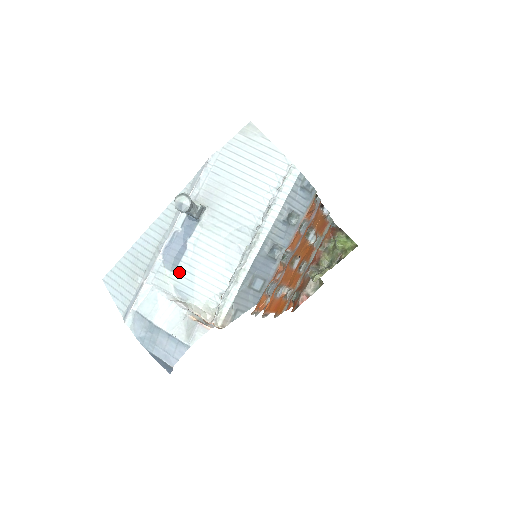
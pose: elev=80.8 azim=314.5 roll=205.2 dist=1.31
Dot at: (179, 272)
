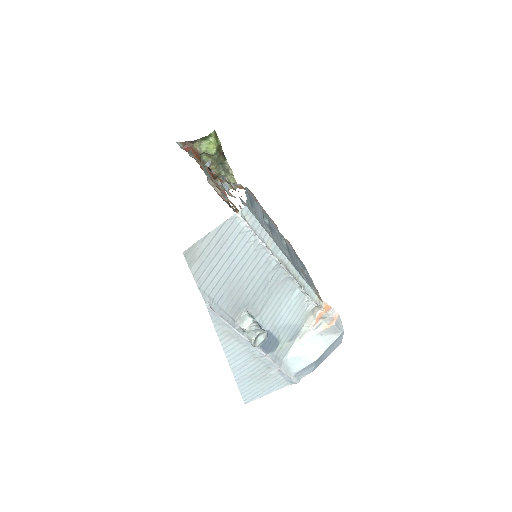
Dot at: (281, 337)
